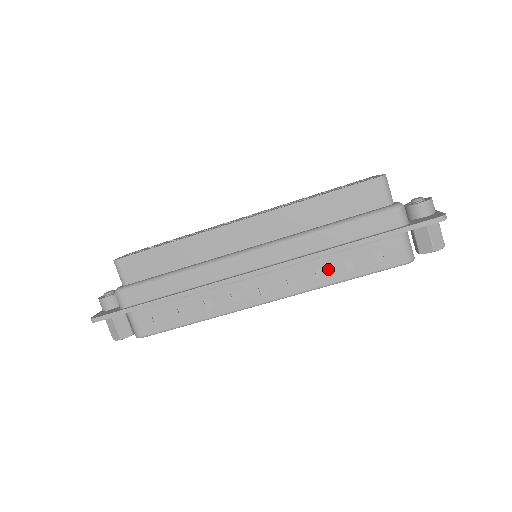
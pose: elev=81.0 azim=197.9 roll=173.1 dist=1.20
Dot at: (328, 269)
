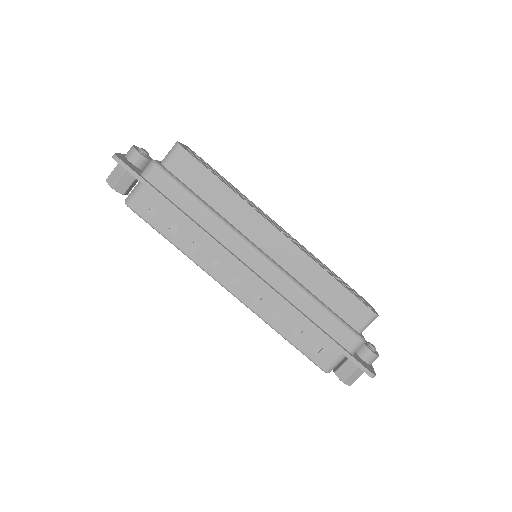
Dot at: (284, 320)
